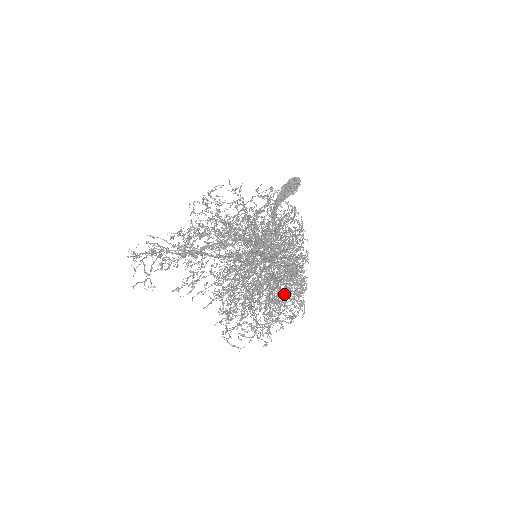
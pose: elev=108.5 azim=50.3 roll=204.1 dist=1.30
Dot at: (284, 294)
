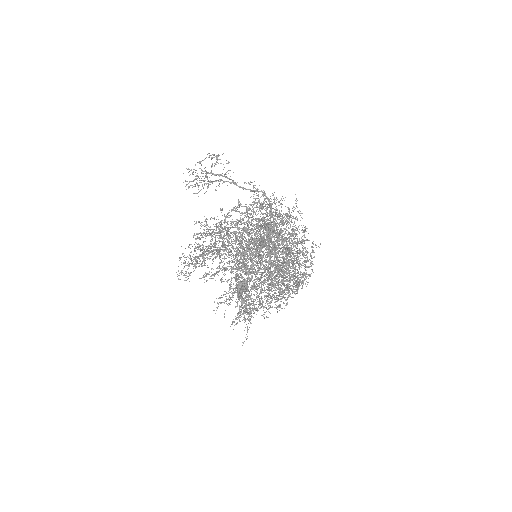
Dot at: occluded
